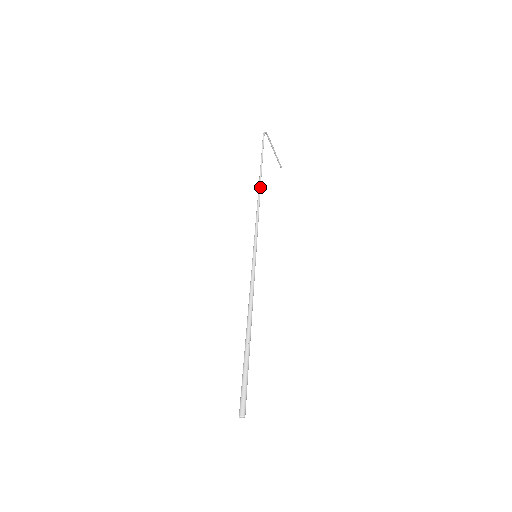
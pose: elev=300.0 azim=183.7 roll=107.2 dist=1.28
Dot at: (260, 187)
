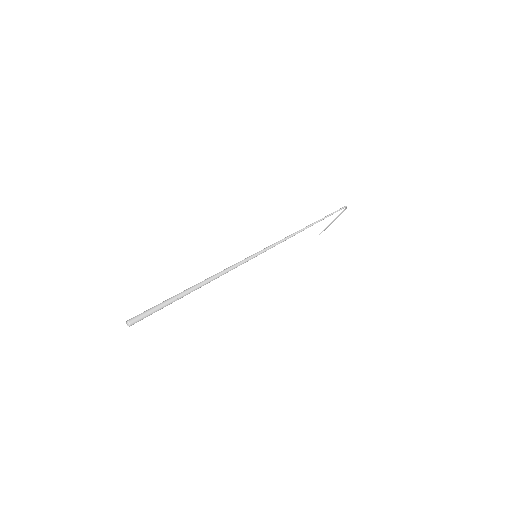
Dot at: (308, 227)
